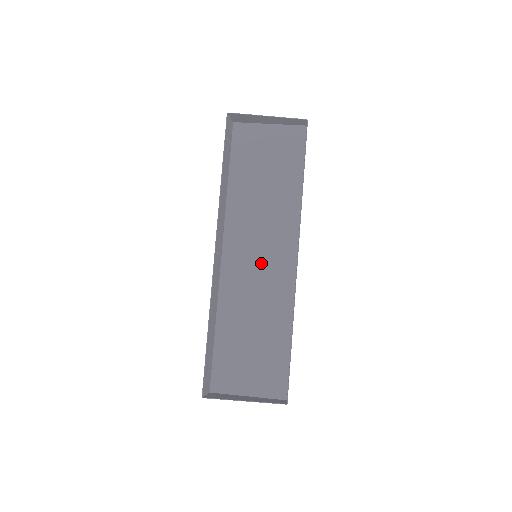
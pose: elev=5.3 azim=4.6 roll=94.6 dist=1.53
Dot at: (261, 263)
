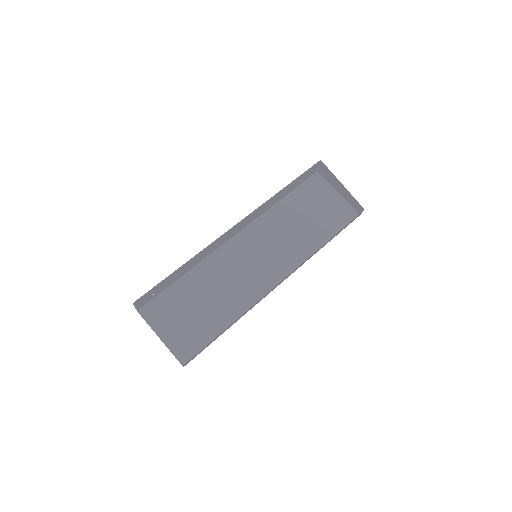
Dot at: (255, 264)
